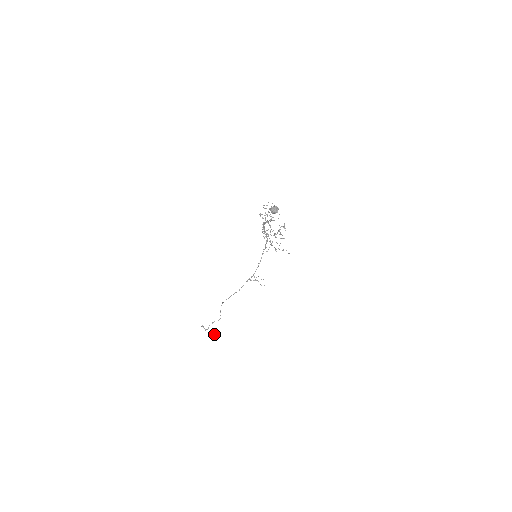
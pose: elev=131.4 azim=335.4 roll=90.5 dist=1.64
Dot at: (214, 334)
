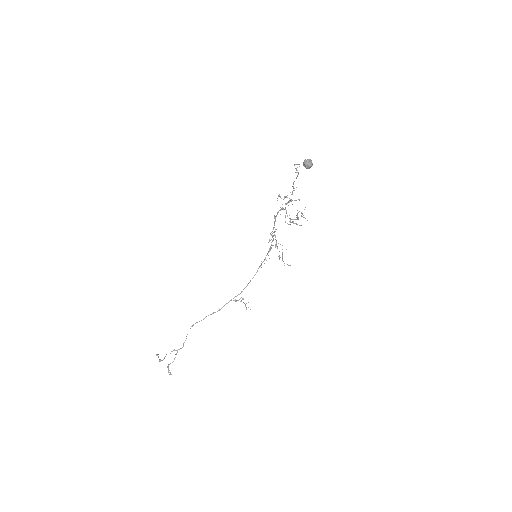
Dot at: (168, 368)
